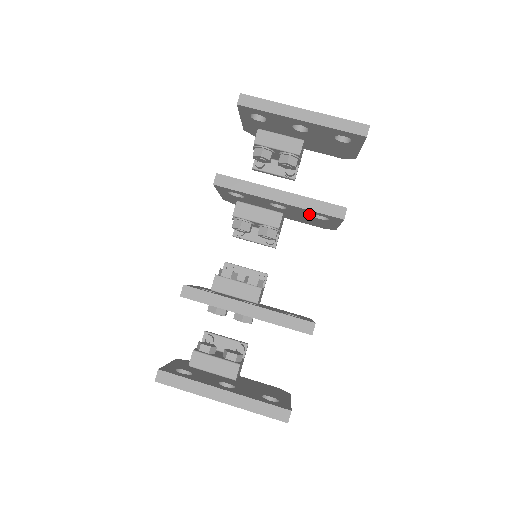
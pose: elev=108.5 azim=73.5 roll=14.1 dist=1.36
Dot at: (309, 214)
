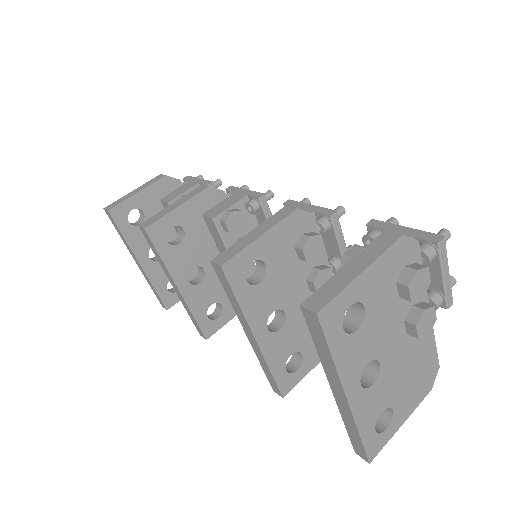
Dot at: occluded
